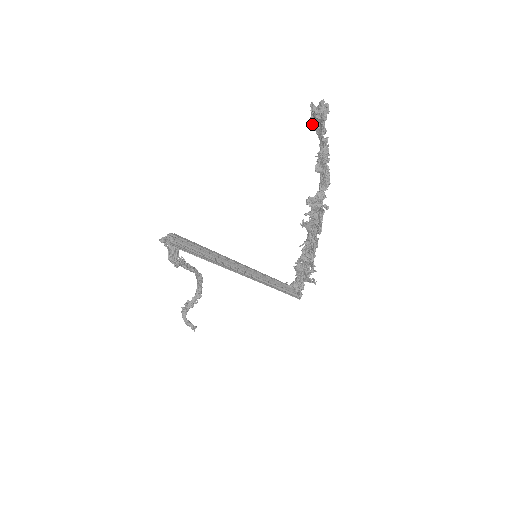
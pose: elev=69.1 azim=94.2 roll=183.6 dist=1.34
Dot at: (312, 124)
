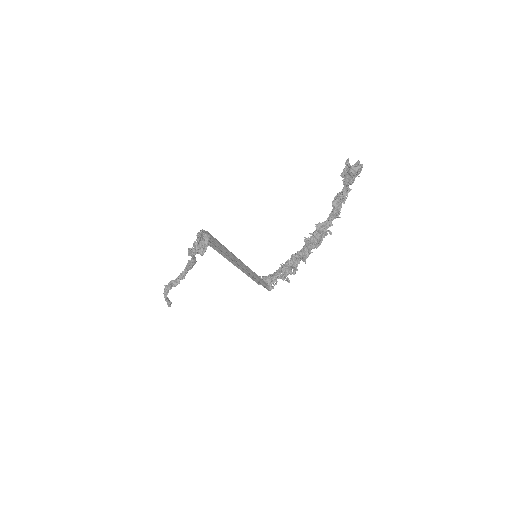
Dot at: (343, 173)
